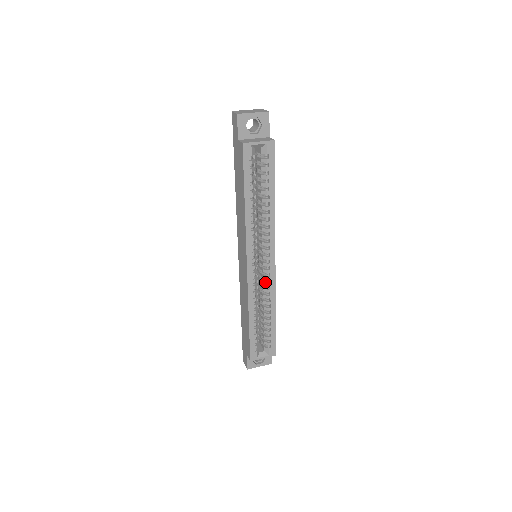
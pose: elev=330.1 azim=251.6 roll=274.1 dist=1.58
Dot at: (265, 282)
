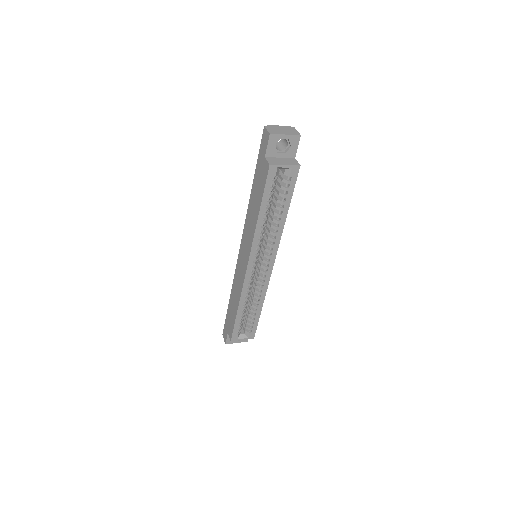
Dot at: (260, 281)
